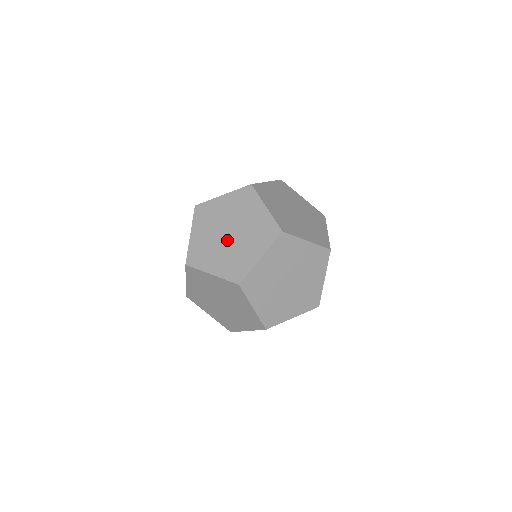
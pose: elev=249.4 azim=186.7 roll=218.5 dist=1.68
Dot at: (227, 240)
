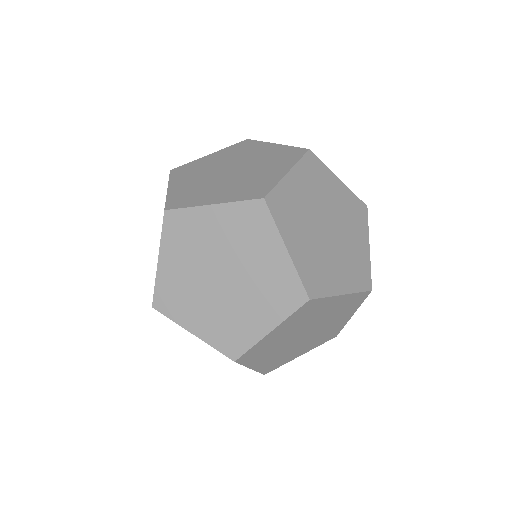
Dot at: (218, 287)
